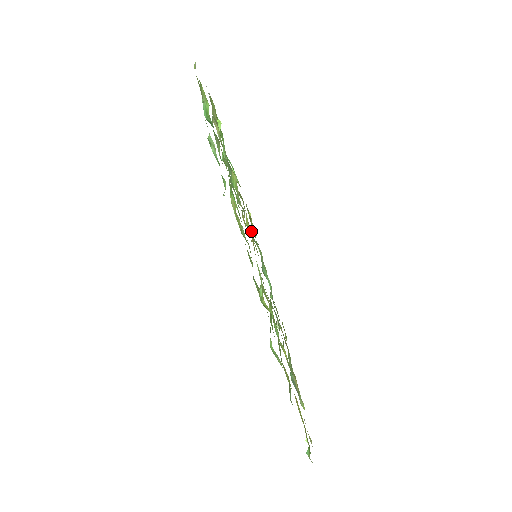
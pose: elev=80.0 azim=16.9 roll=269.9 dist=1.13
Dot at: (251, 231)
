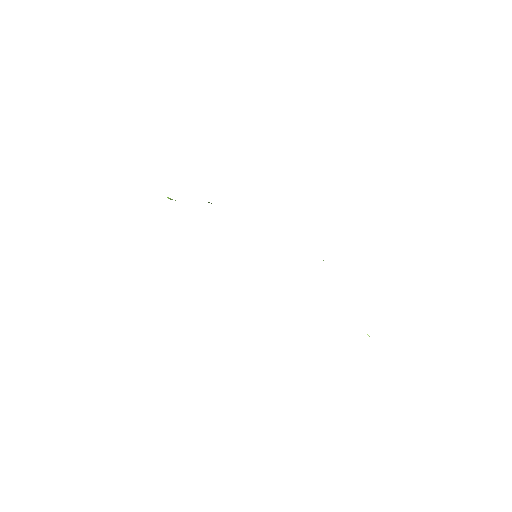
Dot at: occluded
